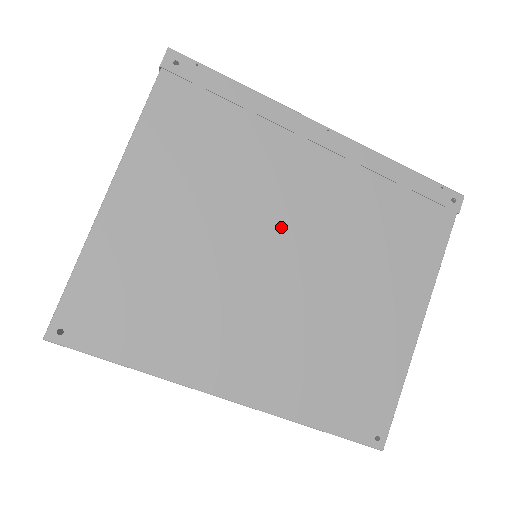
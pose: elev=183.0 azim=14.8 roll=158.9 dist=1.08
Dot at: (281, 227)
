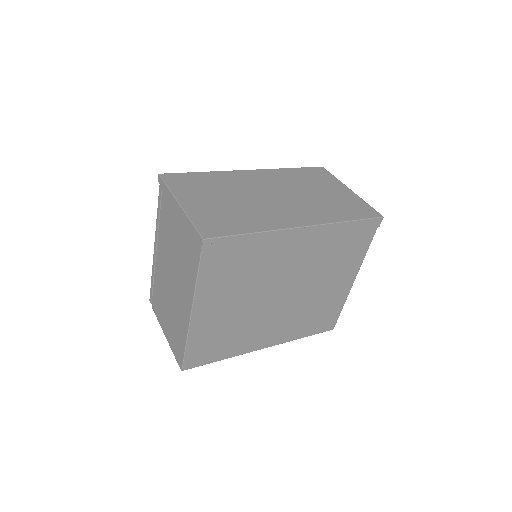
Dot at: (281, 282)
